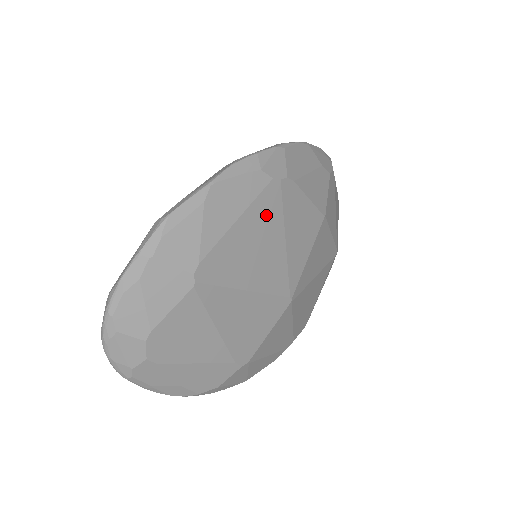
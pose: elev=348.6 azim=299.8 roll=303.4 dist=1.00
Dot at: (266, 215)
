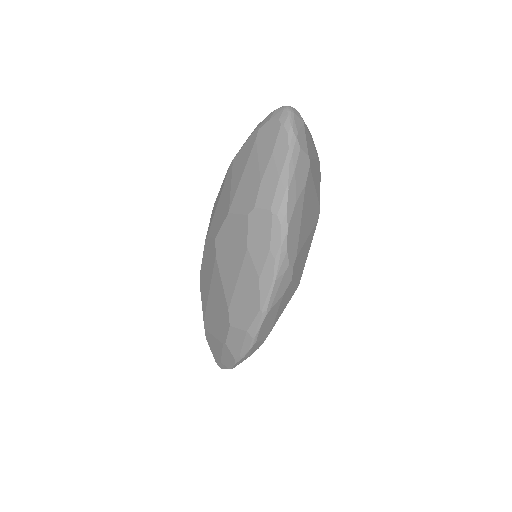
Dot at: occluded
